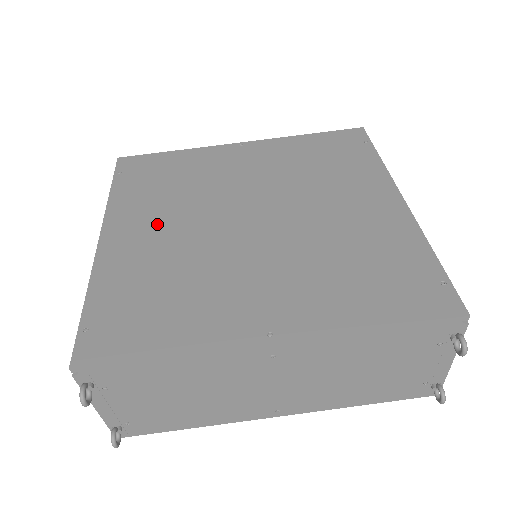
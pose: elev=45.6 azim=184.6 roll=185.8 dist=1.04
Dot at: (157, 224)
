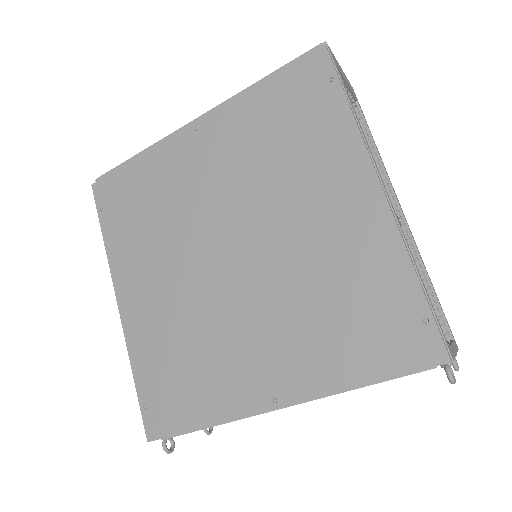
Dot at: (154, 278)
